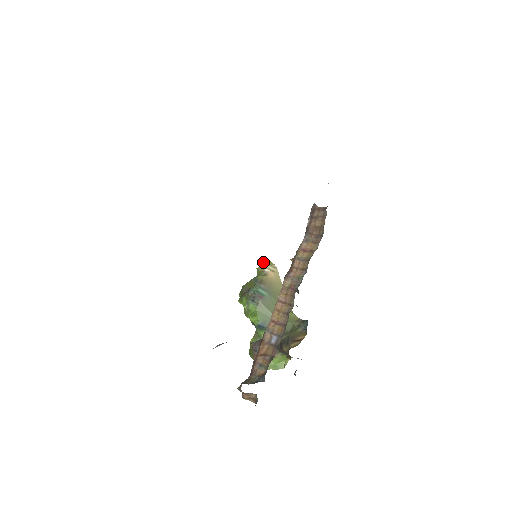
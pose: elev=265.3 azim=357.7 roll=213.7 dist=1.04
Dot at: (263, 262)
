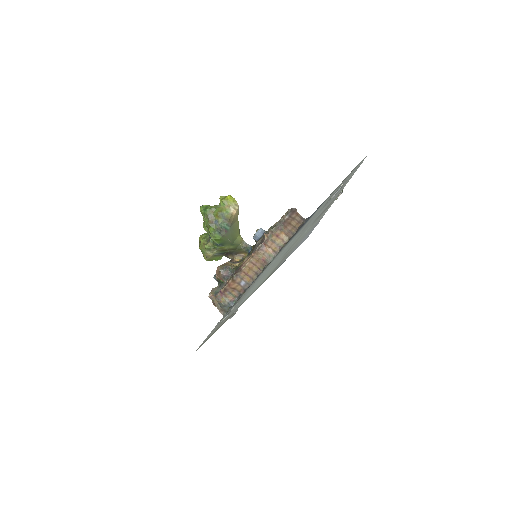
Dot at: (229, 198)
